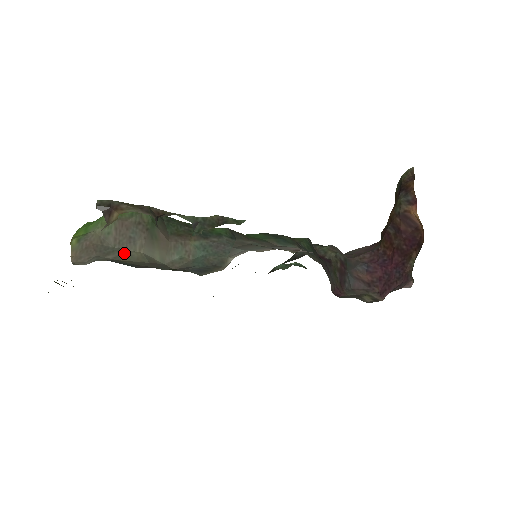
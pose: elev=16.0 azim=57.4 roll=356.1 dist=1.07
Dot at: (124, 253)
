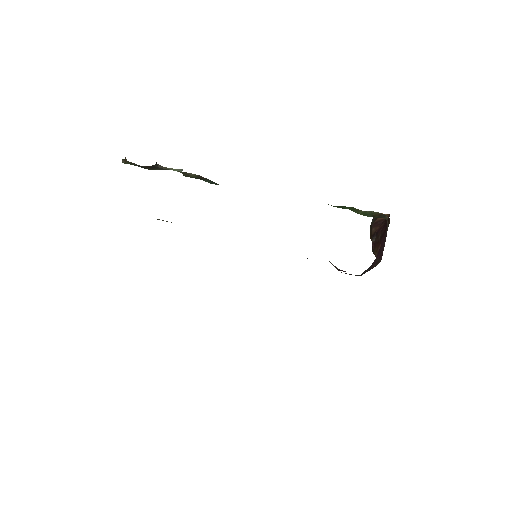
Dot at: occluded
